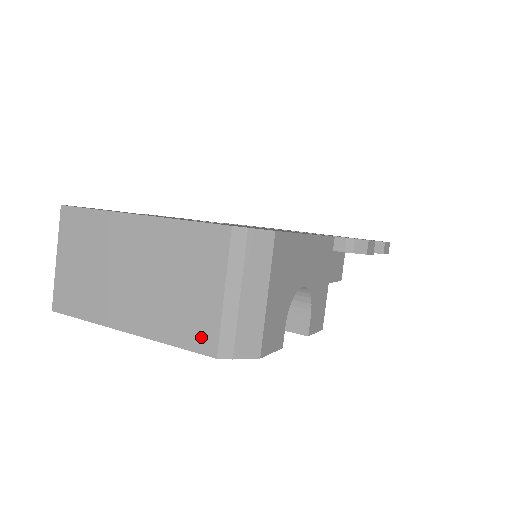
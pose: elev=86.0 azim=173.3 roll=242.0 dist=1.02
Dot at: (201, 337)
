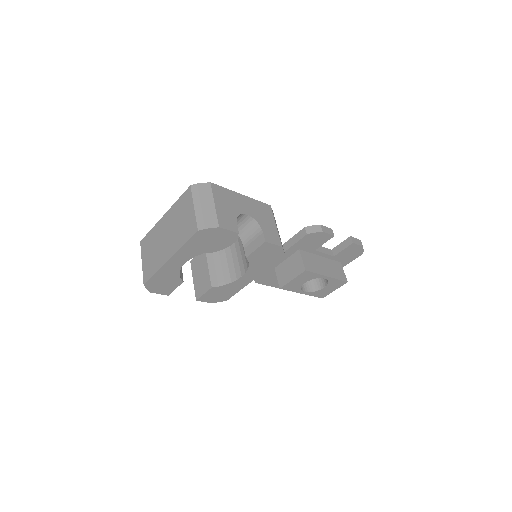
Dot at: (192, 230)
